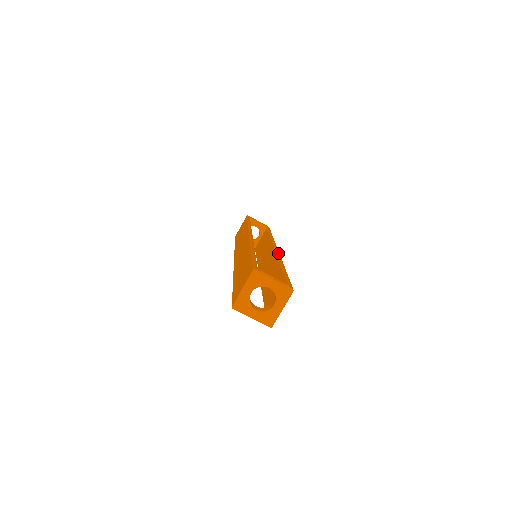
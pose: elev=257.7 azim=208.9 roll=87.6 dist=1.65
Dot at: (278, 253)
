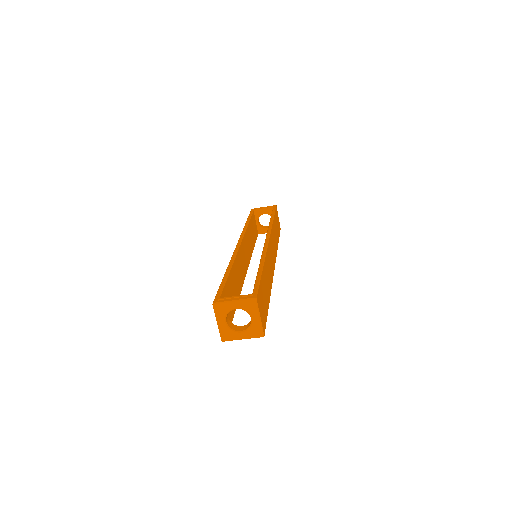
Dot at: (265, 246)
